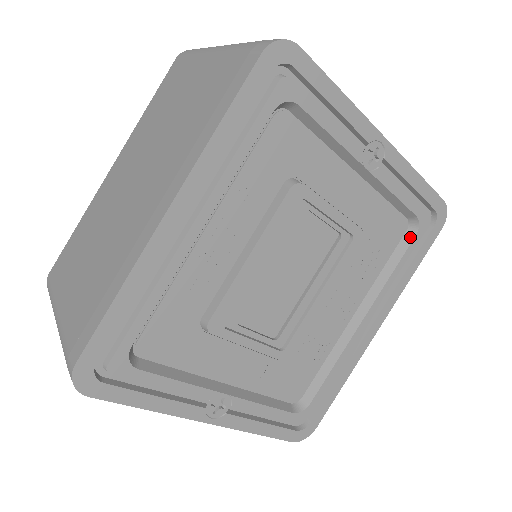
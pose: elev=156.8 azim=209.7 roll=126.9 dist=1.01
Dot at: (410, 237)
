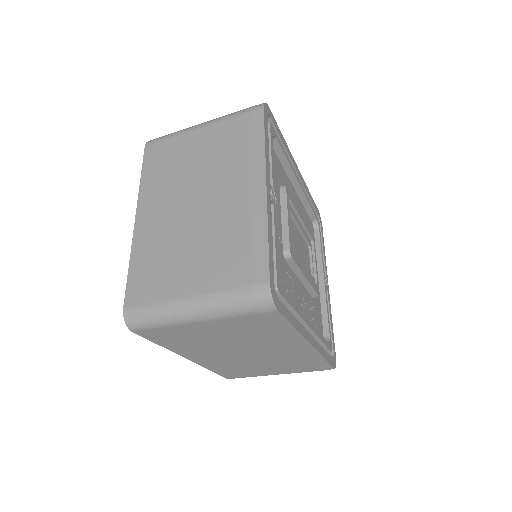
Dot at: occluded
